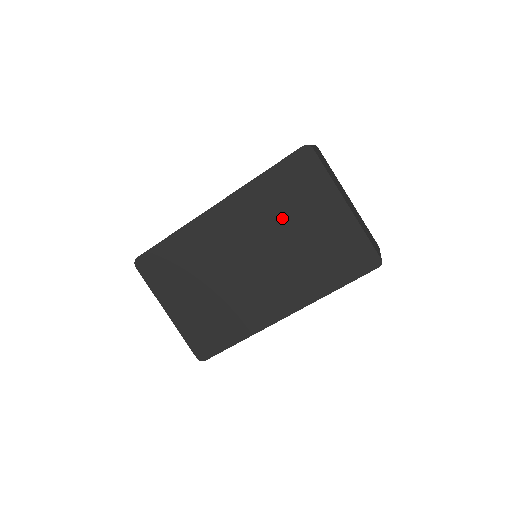
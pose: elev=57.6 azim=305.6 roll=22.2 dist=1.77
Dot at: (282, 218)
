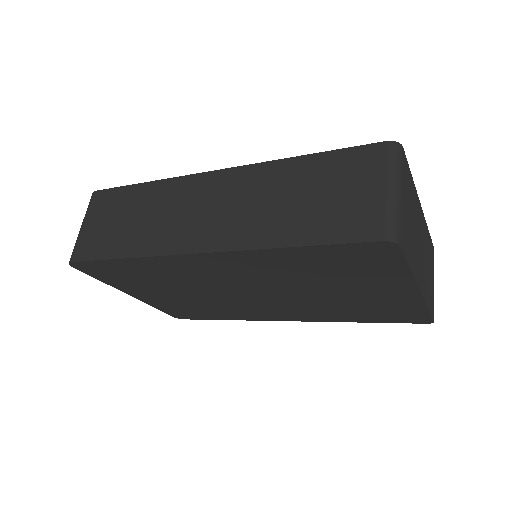
Dot at: (310, 280)
